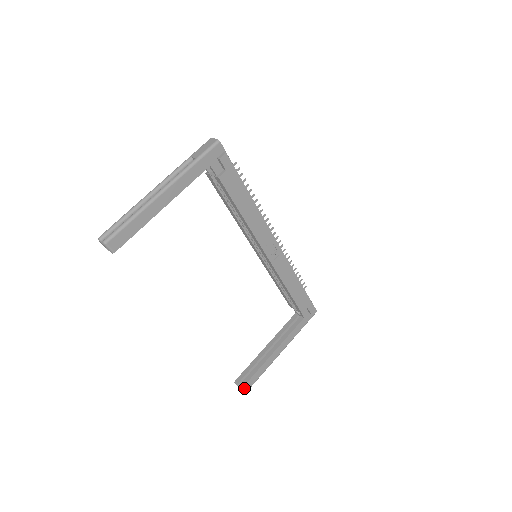
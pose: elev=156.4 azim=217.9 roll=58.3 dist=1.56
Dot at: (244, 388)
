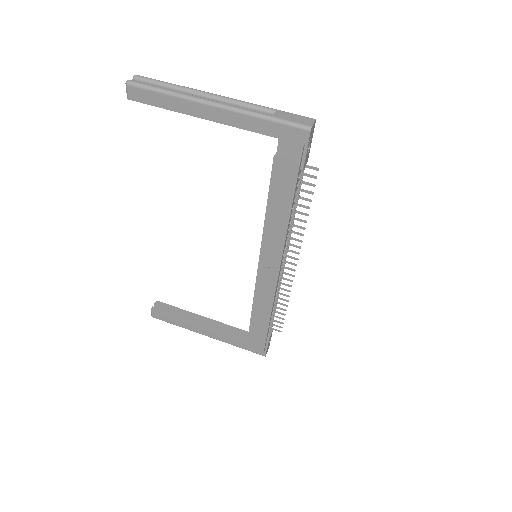
Dot at: (153, 313)
